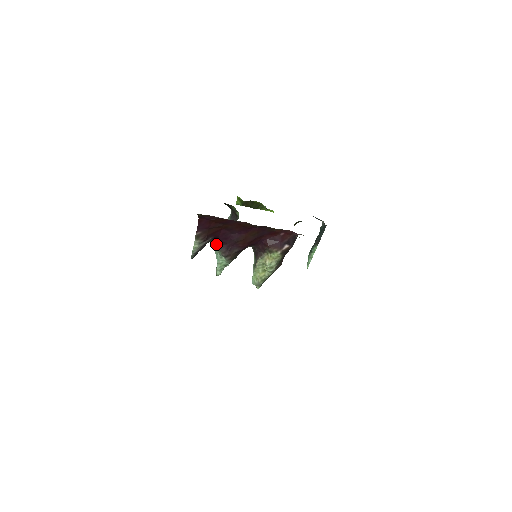
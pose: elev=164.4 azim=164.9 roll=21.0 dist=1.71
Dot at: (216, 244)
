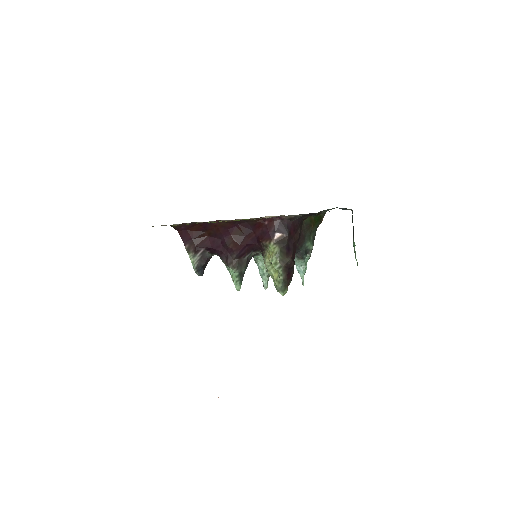
Dot at: (220, 257)
